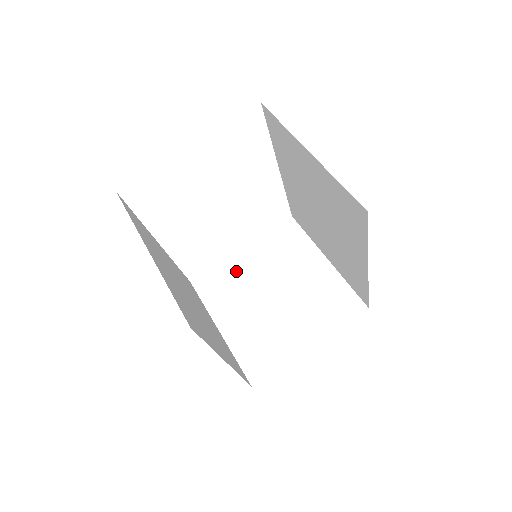
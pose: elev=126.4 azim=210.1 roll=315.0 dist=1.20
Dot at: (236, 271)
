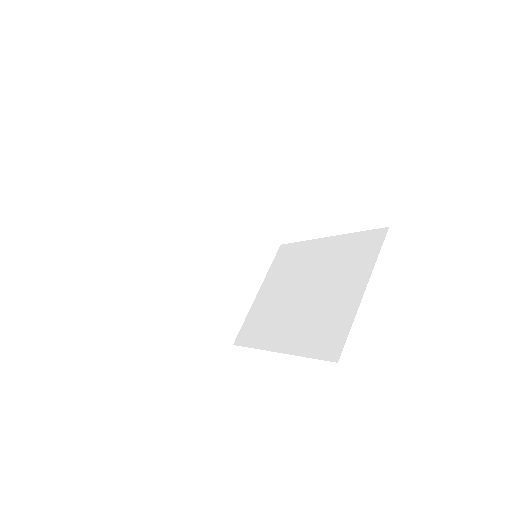
Dot at: (221, 217)
